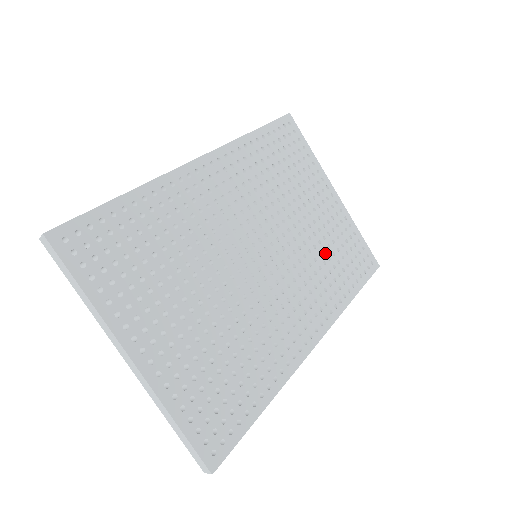
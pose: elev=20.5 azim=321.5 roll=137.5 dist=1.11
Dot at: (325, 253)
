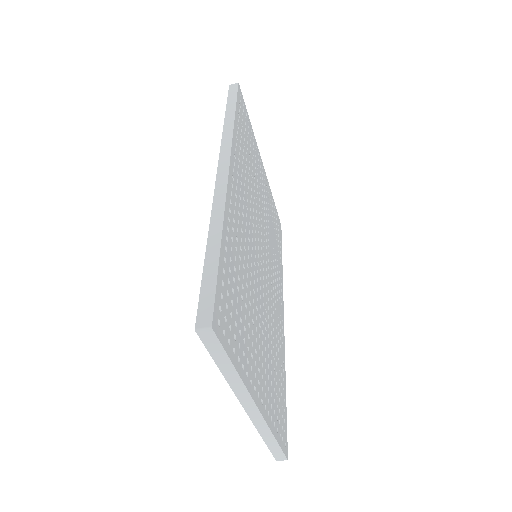
Dot at: (271, 231)
